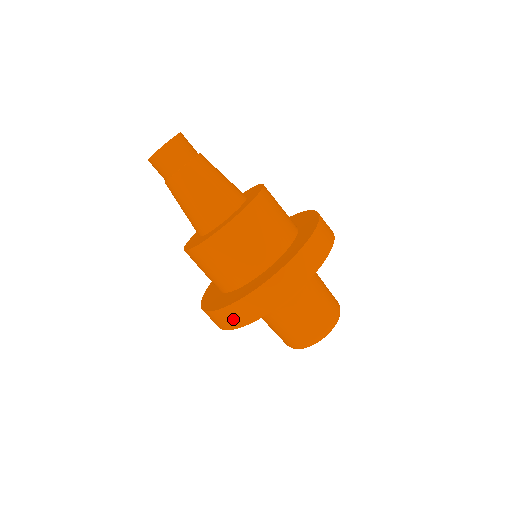
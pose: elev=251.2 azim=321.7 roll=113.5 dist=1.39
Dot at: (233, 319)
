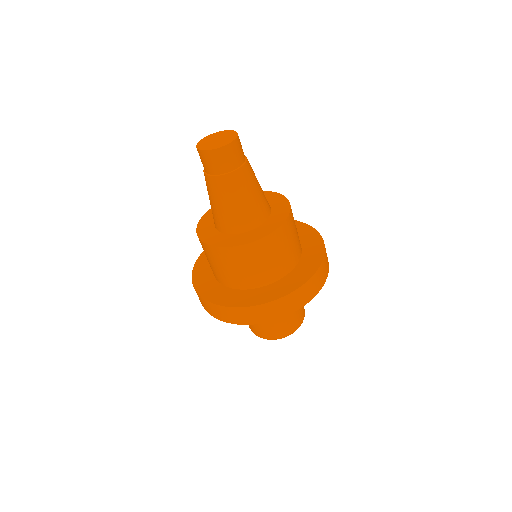
Dot at: (250, 317)
